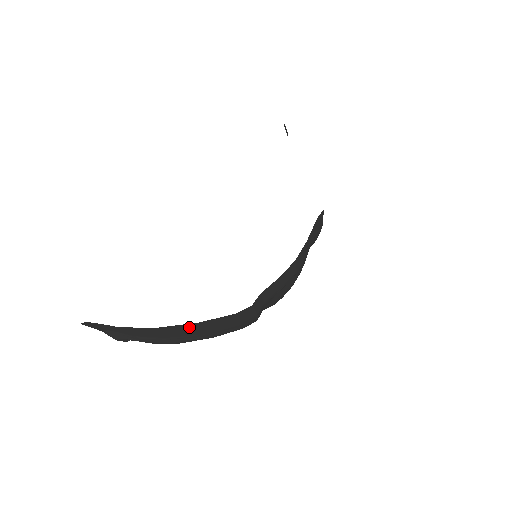
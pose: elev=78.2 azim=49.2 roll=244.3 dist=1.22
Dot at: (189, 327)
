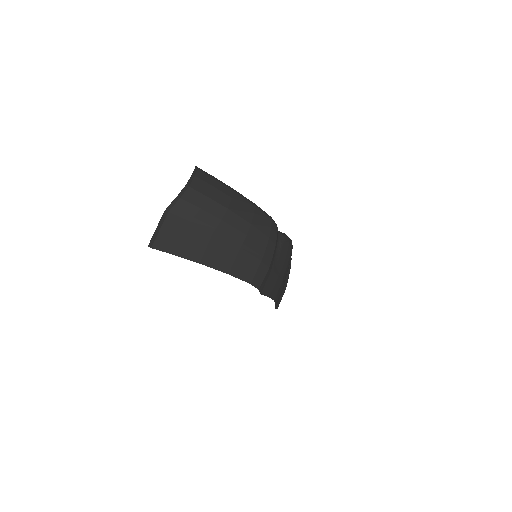
Dot at: occluded
